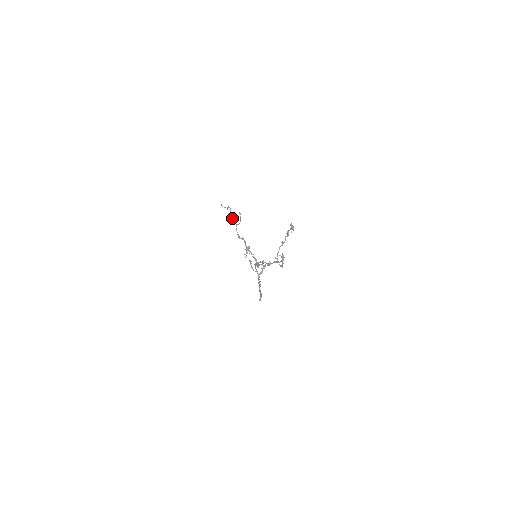
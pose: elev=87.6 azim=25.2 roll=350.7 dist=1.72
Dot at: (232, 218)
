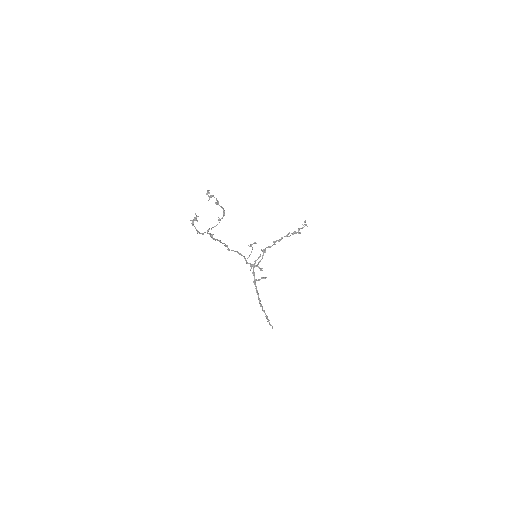
Dot at: (295, 231)
